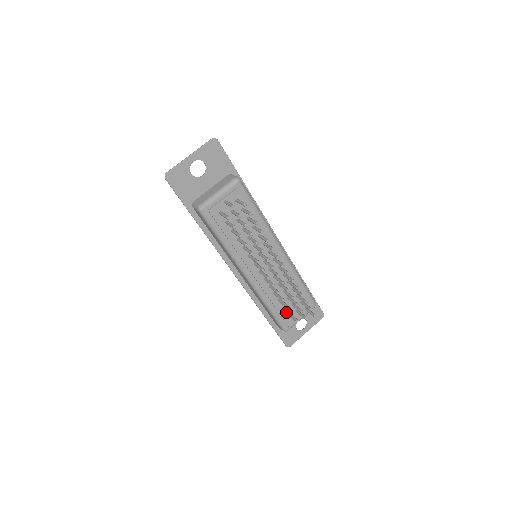
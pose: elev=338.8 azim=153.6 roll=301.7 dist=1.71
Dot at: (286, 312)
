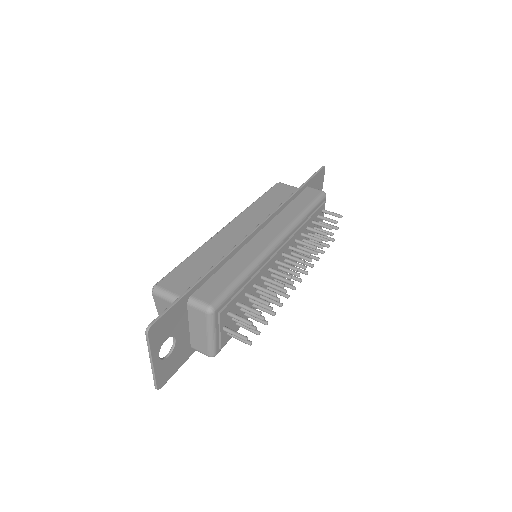
Dot at: occluded
